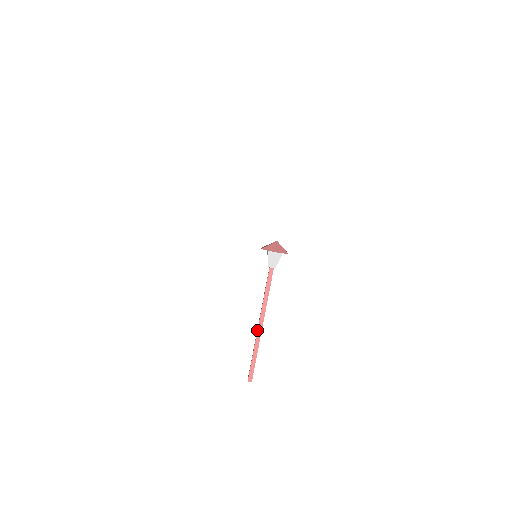
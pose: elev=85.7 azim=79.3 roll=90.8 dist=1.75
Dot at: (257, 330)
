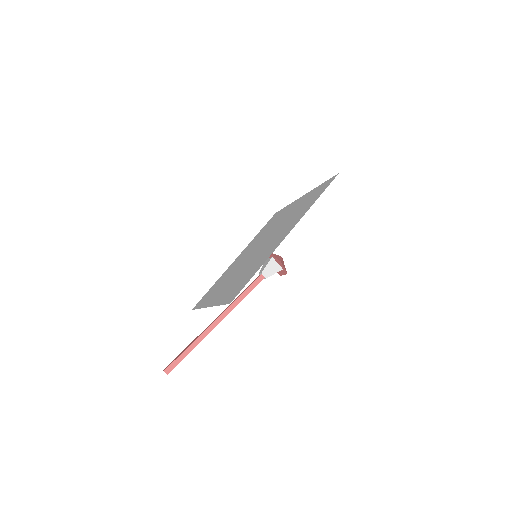
Dot at: (211, 324)
